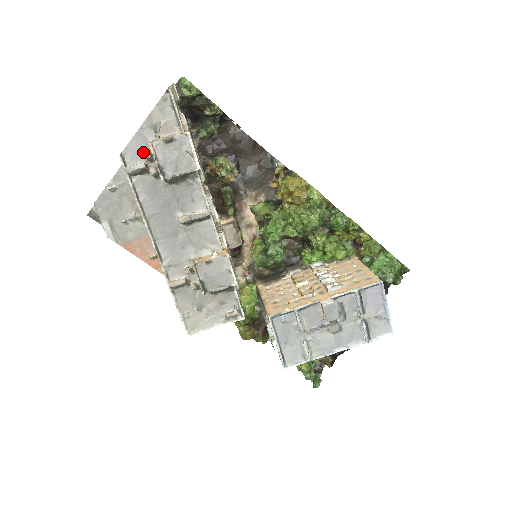
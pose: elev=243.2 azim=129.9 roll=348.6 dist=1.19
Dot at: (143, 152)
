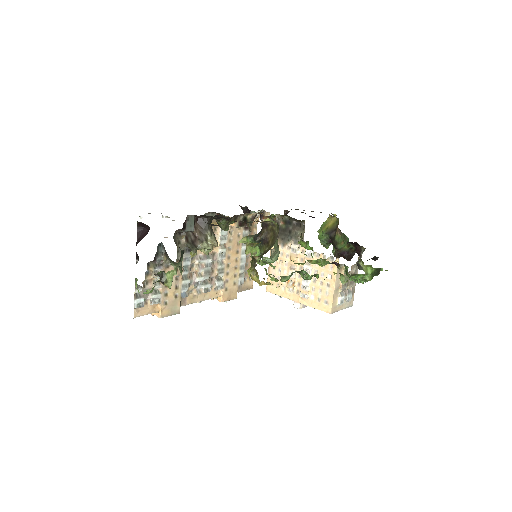
Dot at: occluded
